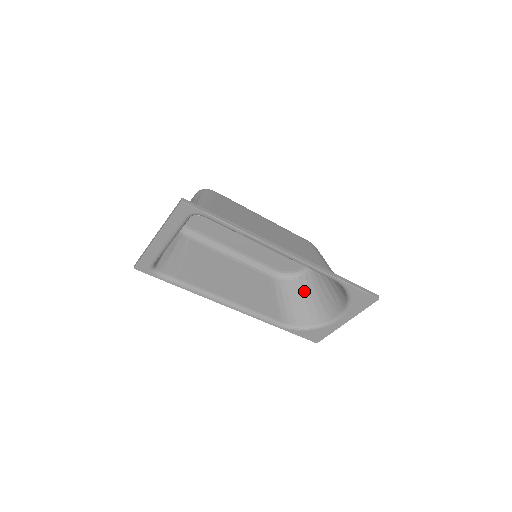
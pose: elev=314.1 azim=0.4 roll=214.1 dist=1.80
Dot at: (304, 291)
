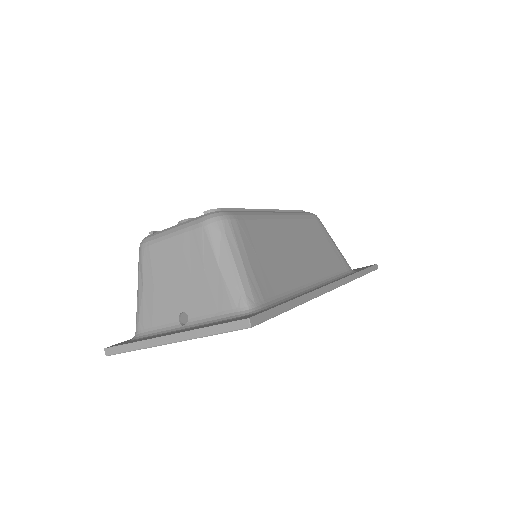
Dot at: occluded
